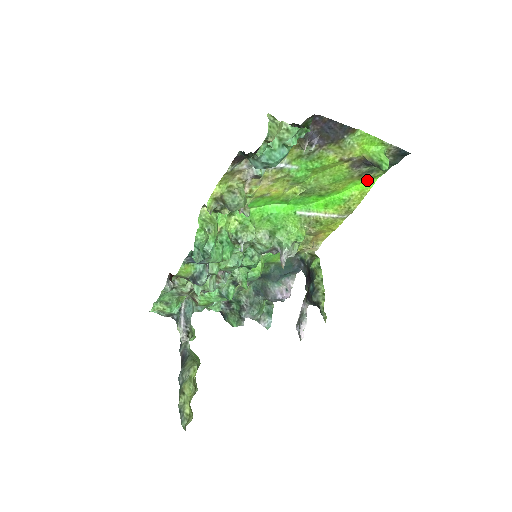
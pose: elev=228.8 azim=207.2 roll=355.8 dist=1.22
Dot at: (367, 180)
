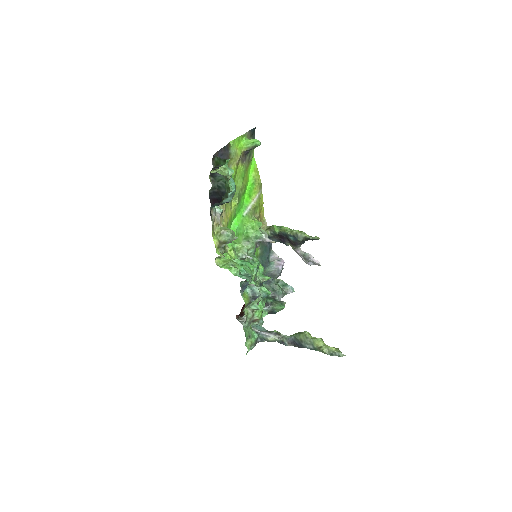
Dot at: (251, 162)
